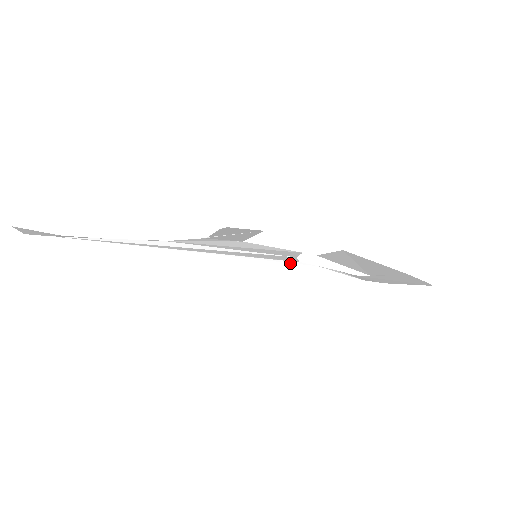
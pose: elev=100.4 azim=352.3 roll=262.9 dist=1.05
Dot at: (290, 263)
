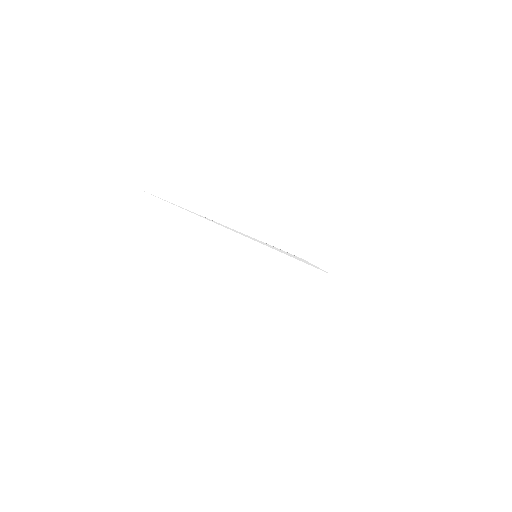
Dot at: (286, 252)
